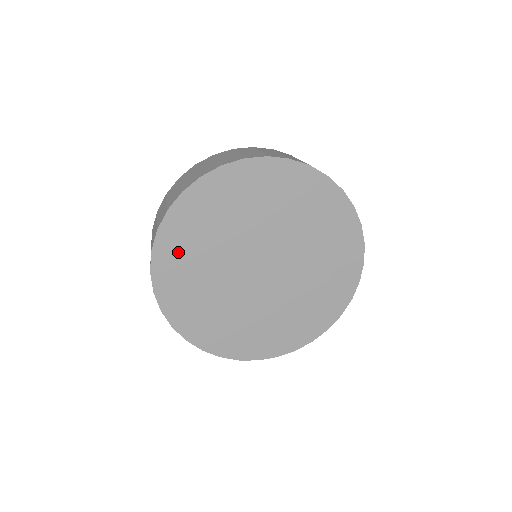
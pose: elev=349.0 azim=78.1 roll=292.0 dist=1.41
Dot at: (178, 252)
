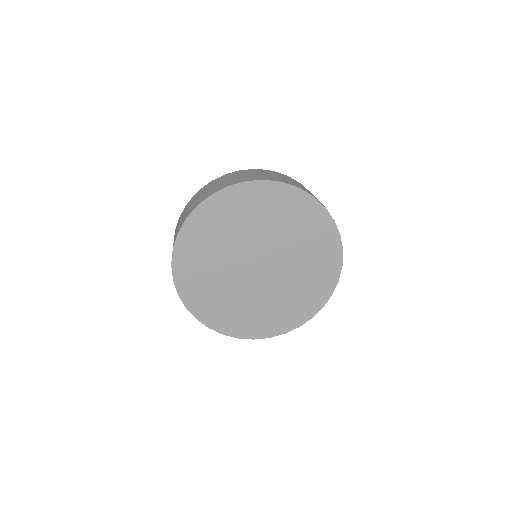
Dot at: (193, 250)
